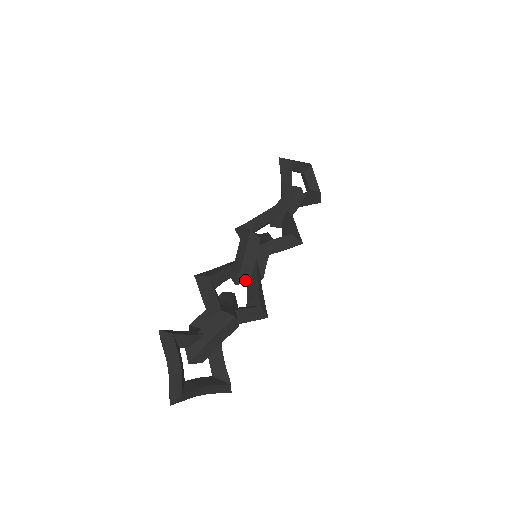
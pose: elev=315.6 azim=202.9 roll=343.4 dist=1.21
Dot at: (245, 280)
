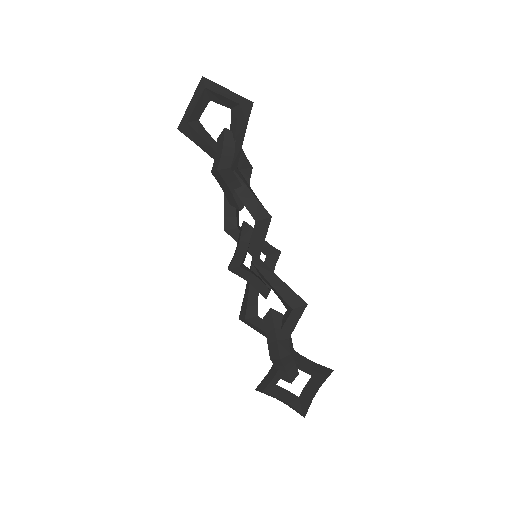
Dot at: (267, 292)
